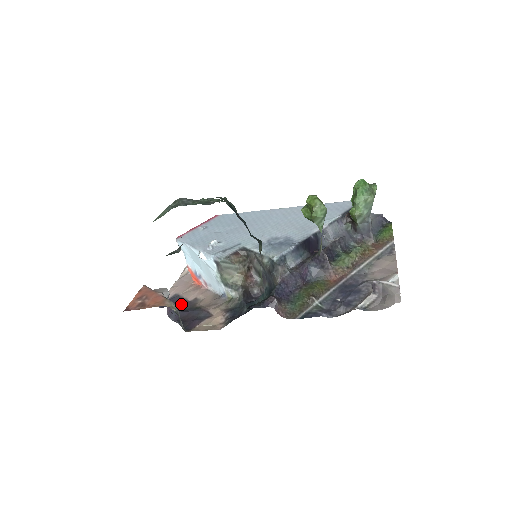
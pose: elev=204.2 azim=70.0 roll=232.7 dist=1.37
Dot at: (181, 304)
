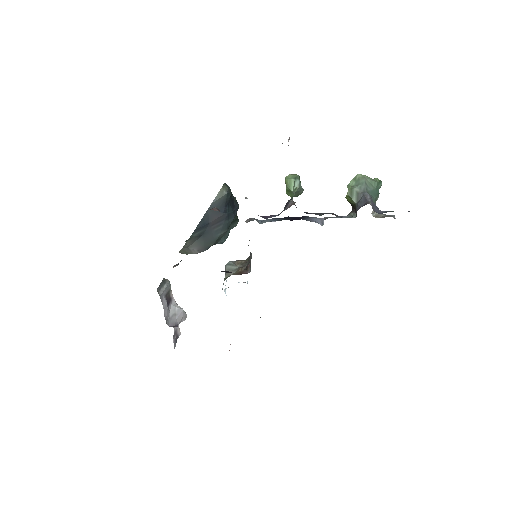
Dot at: occluded
